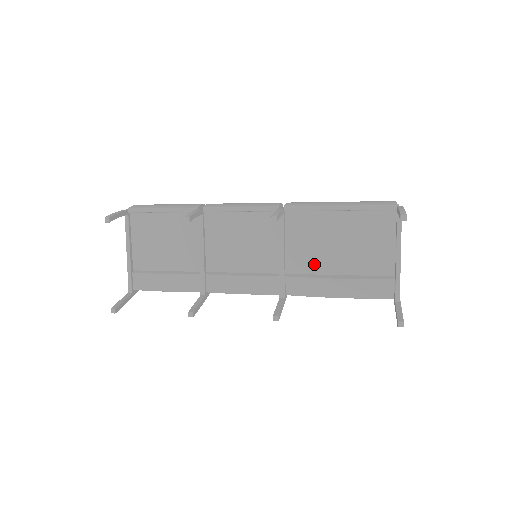
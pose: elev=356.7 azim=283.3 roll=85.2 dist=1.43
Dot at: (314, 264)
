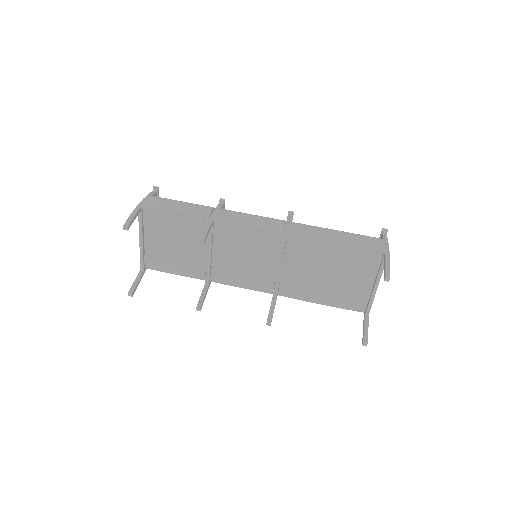
Dot at: (306, 278)
